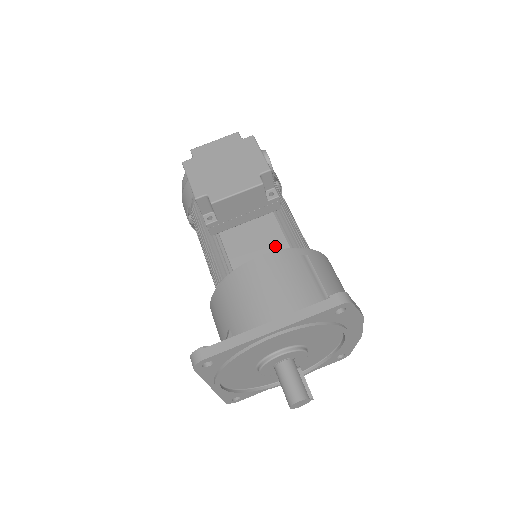
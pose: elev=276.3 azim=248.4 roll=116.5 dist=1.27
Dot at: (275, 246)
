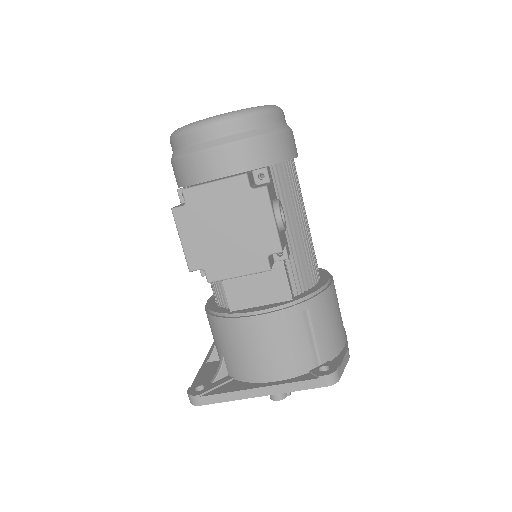
Dot at: (276, 291)
